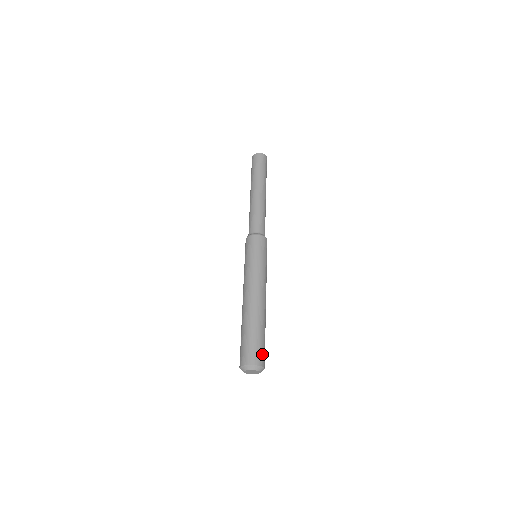
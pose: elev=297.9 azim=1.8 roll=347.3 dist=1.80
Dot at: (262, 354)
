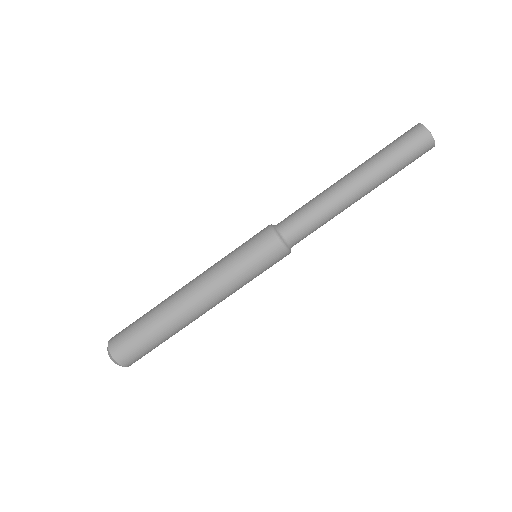
Dot at: (130, 353)
